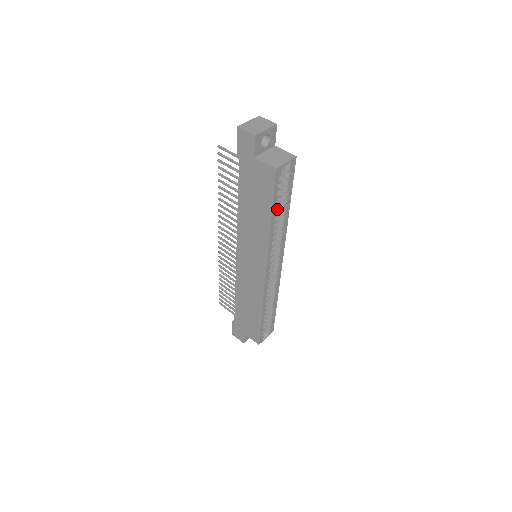
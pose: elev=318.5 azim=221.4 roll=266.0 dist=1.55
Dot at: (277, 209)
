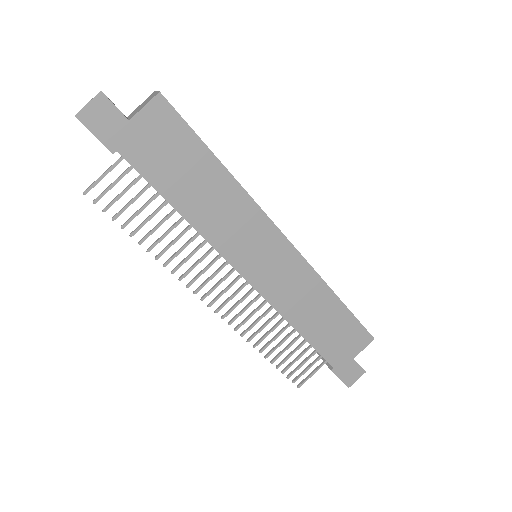
Dot at: occluded
